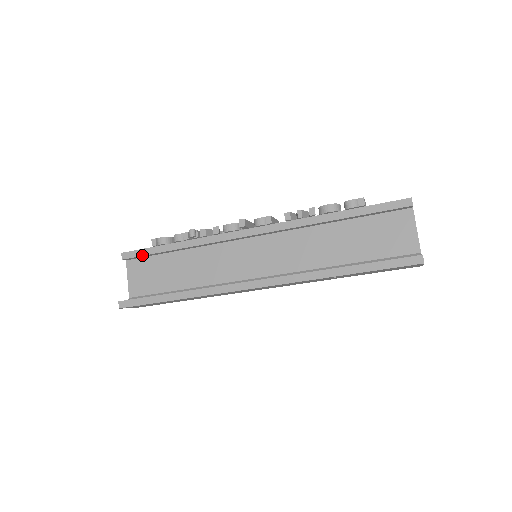
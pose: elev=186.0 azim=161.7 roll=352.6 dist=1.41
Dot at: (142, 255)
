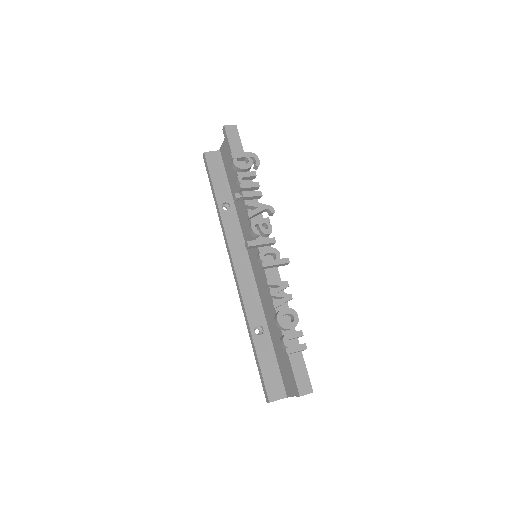
Dot at: (228, 148)
